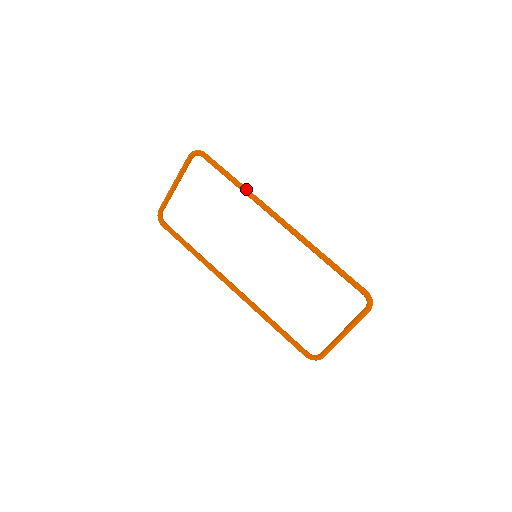
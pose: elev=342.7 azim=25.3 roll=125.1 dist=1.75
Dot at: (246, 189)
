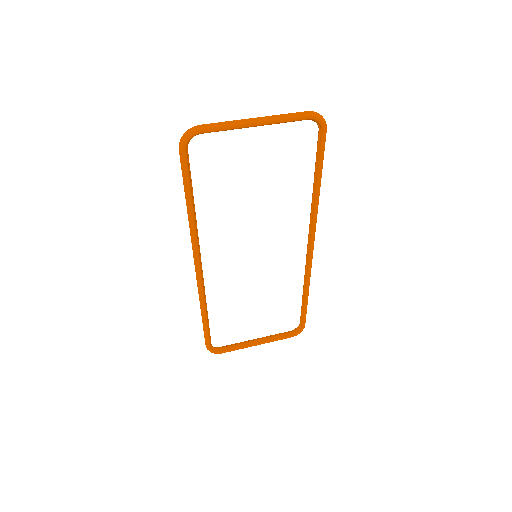
Dot at: occluded
